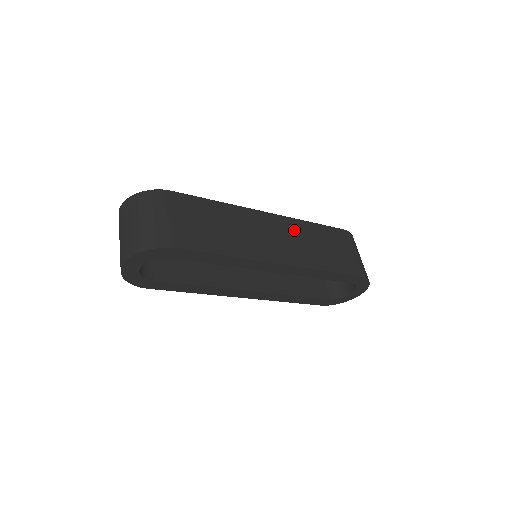
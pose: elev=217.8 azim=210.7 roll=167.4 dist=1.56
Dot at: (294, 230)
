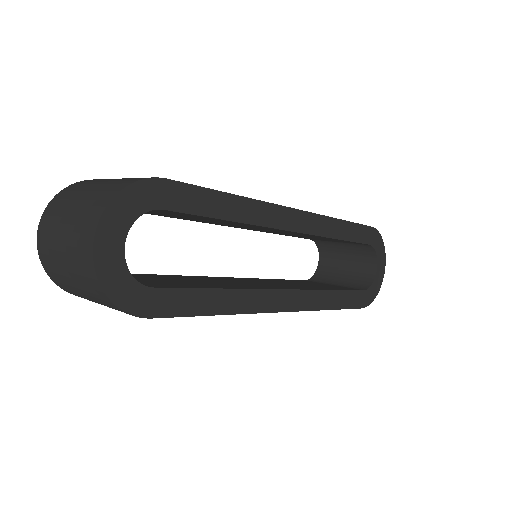
Dot at: occluded
